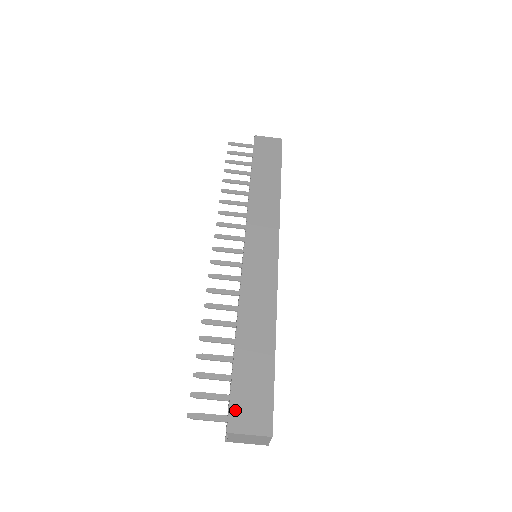
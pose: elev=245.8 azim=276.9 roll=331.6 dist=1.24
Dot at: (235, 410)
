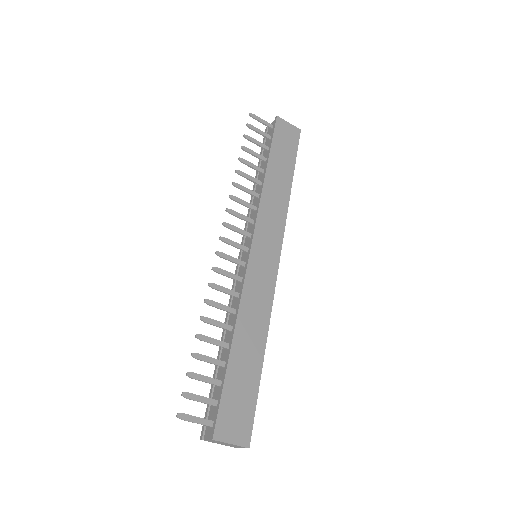
Dot at: (222, 418)
